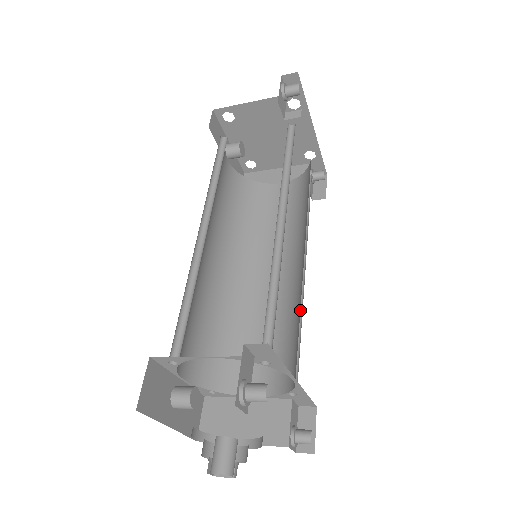
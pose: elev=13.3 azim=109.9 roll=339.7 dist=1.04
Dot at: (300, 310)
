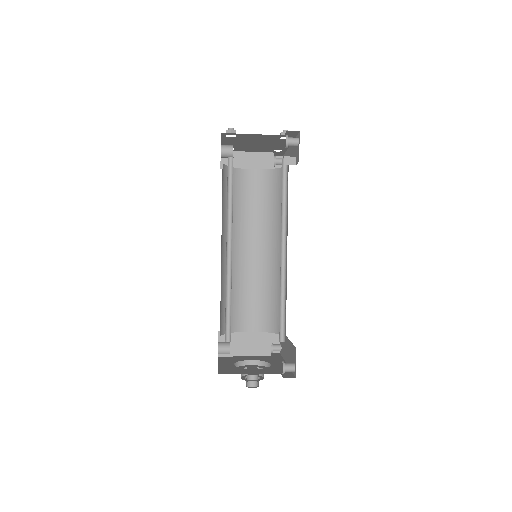
Dot at: occluded
